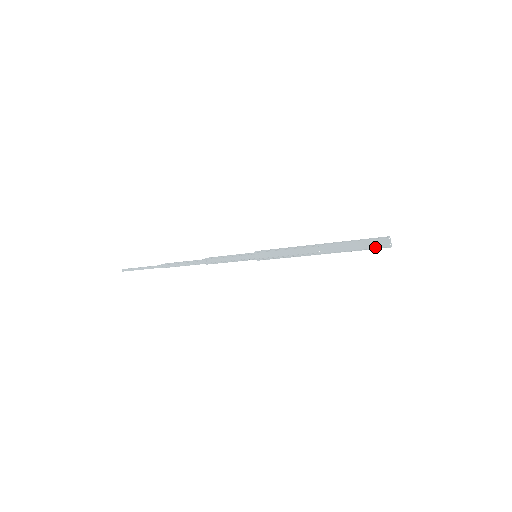
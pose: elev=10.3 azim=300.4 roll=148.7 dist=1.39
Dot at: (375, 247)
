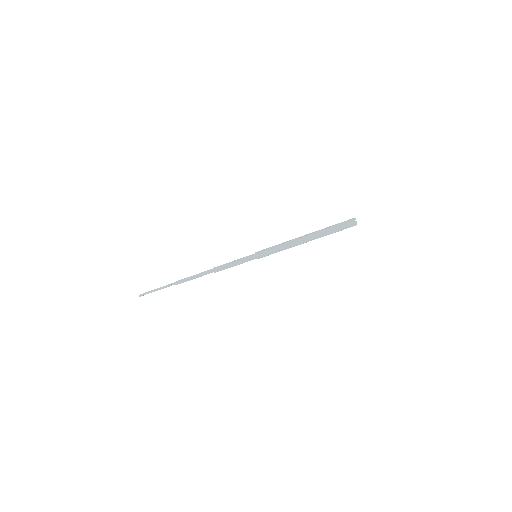
Dot at: (346, 228)
